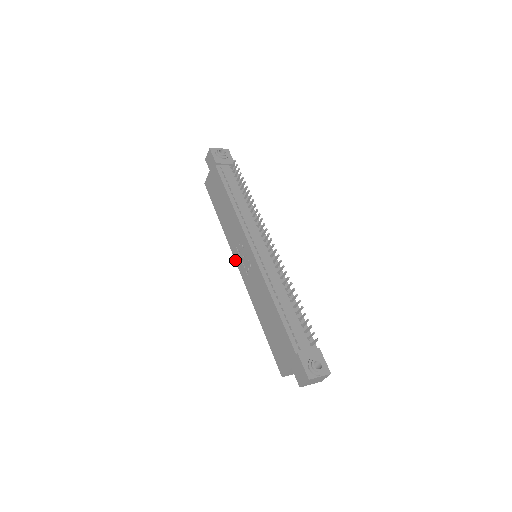
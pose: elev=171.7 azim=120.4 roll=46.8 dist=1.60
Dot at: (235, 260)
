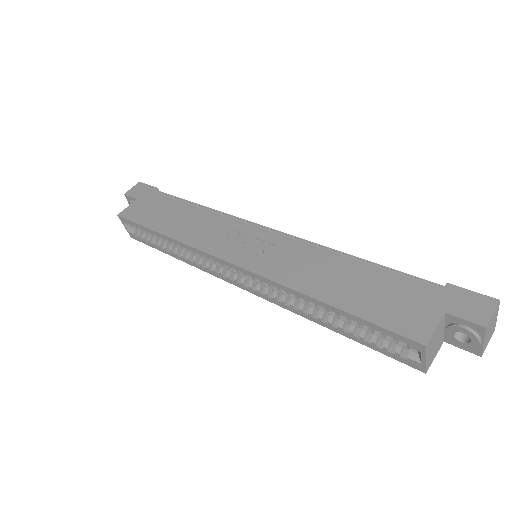
Dot at: (219, 257)
